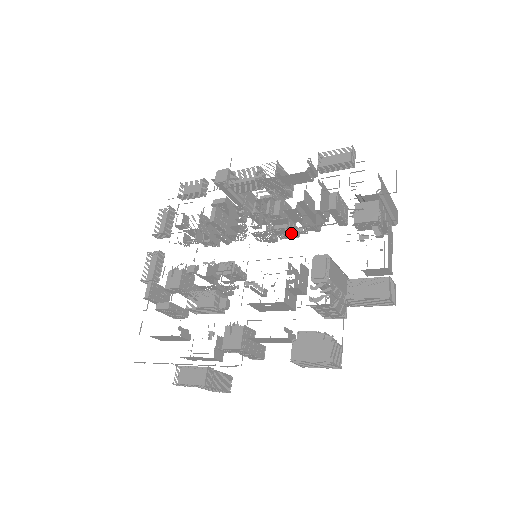
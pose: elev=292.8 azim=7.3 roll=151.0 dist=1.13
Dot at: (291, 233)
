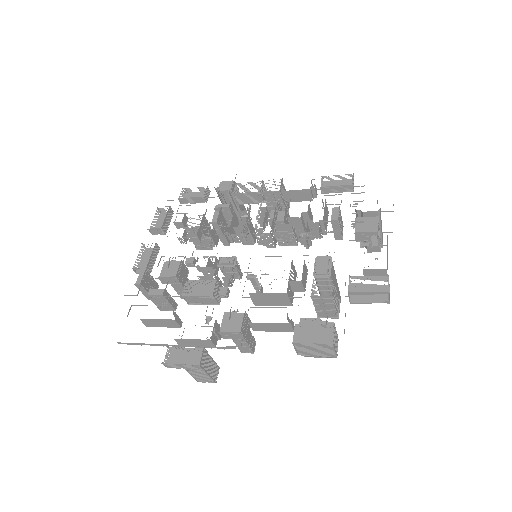
Dot at: (291, 240)
